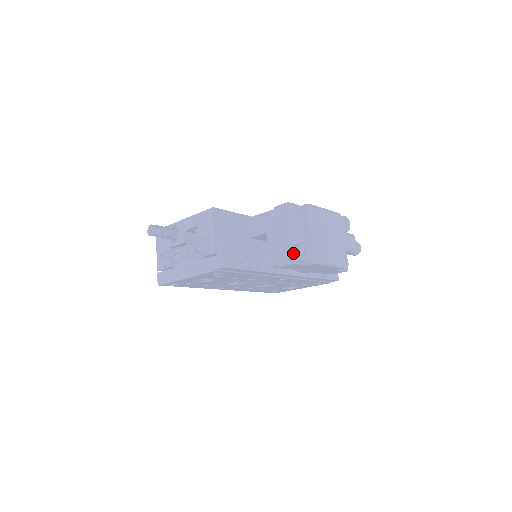
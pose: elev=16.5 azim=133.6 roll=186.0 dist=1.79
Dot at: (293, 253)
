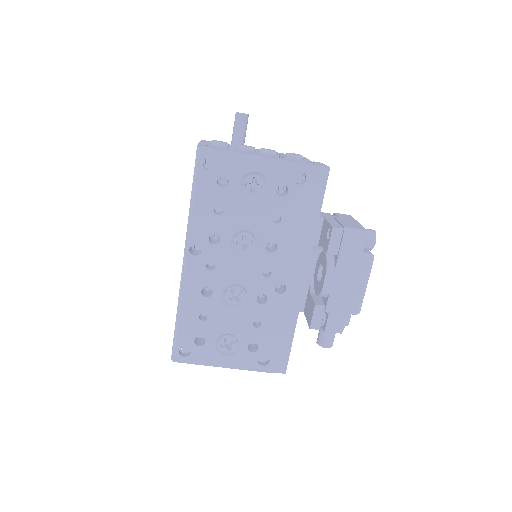
Dot at: (367, 229)
